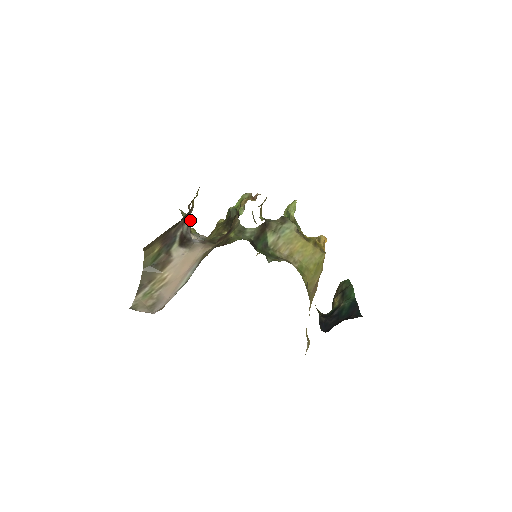
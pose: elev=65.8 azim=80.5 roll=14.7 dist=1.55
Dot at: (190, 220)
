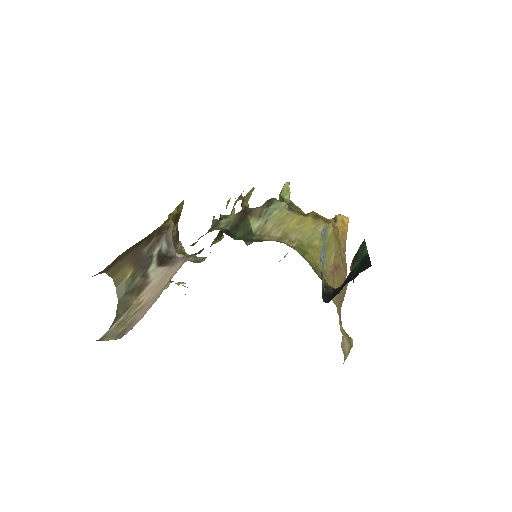
Dot at: (178, 242)
